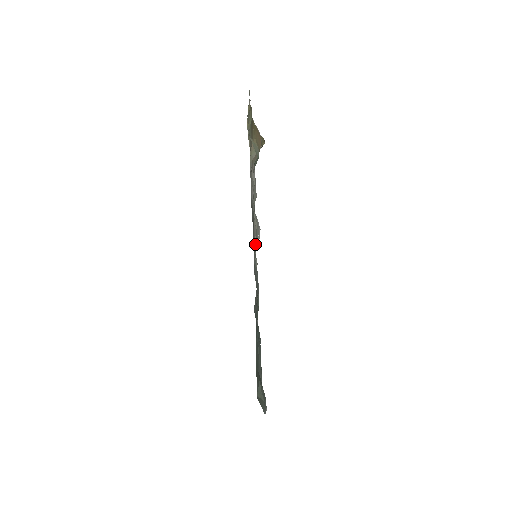
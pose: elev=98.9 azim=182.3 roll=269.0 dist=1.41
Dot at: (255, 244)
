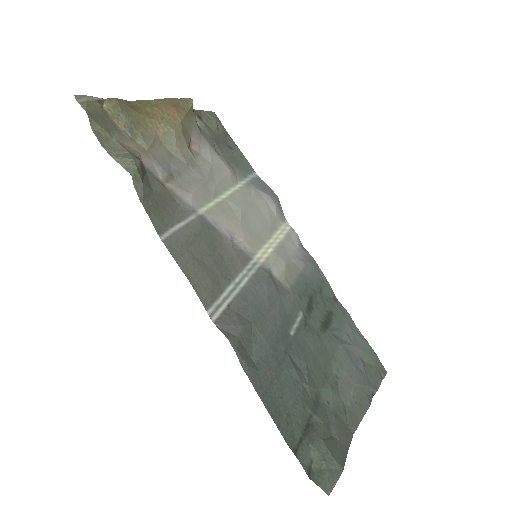
Dot at: (243, 245)
